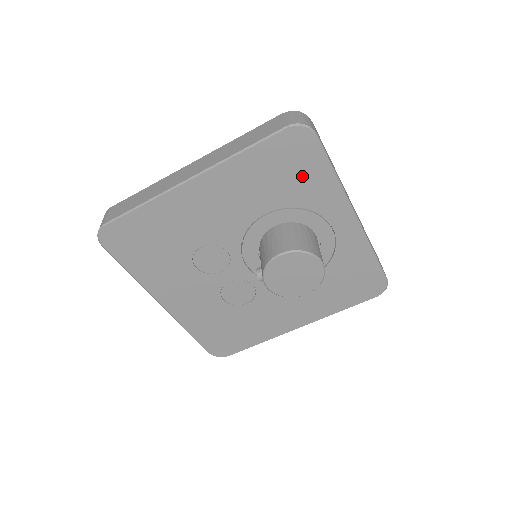
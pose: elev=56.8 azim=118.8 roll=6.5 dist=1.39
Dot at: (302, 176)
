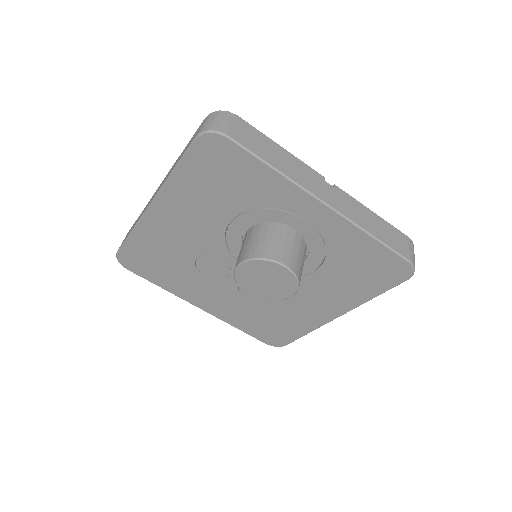
Dot at: (241, 179)
